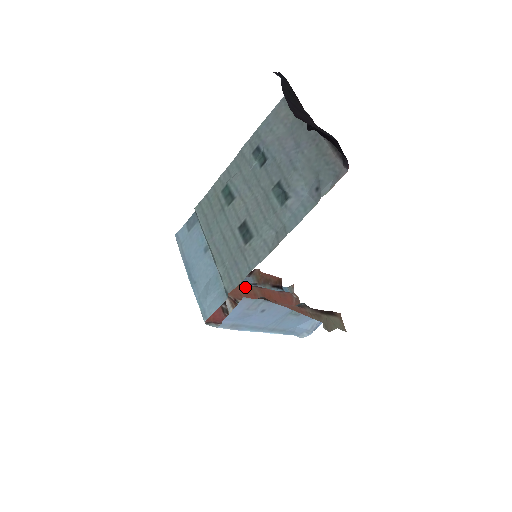
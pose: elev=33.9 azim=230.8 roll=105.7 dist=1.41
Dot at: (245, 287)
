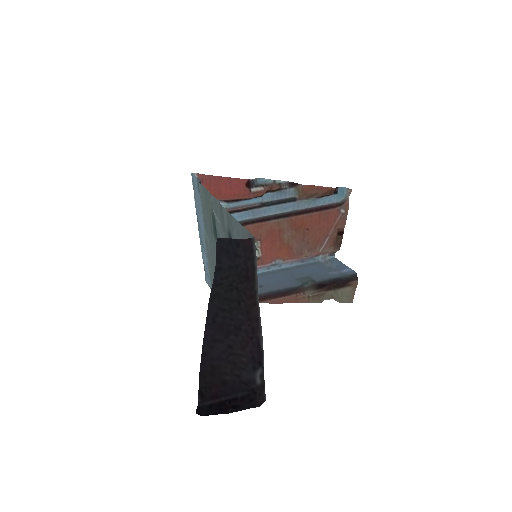
Dot at: (269, 224)
